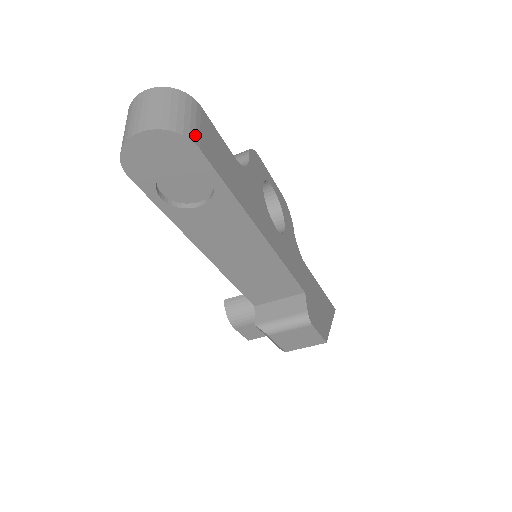
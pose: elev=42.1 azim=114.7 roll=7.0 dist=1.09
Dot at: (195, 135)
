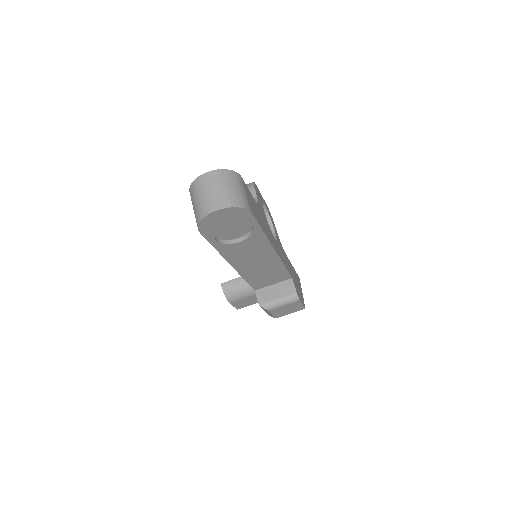
Dot at: (248, 204)
